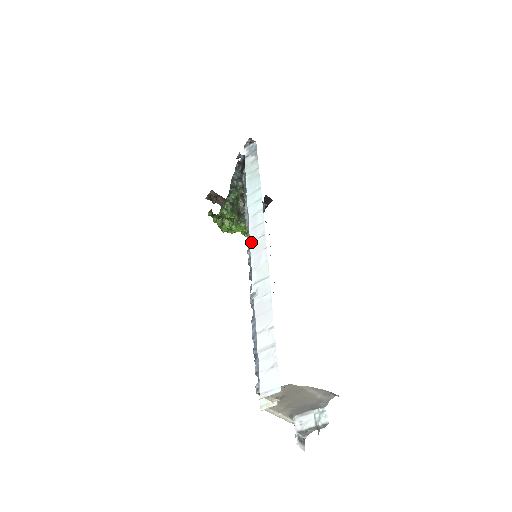
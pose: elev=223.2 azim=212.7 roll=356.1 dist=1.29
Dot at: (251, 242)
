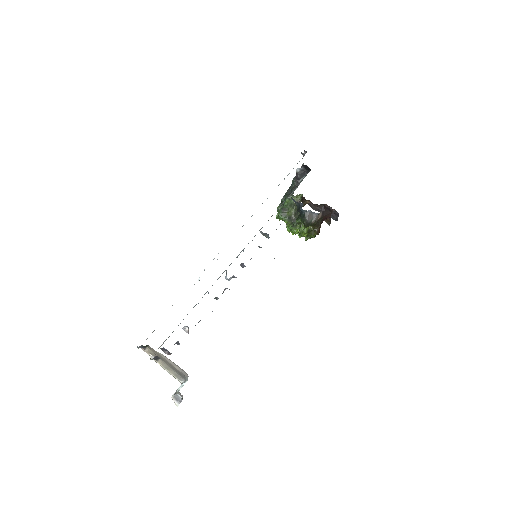
Dot at: occluded
